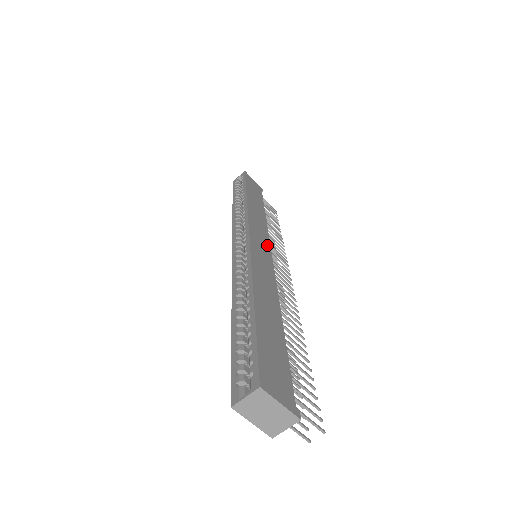
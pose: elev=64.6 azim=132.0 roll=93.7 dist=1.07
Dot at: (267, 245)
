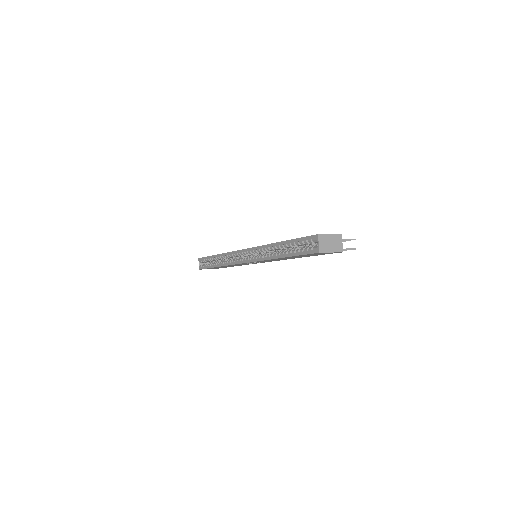
Dot at: occluded
